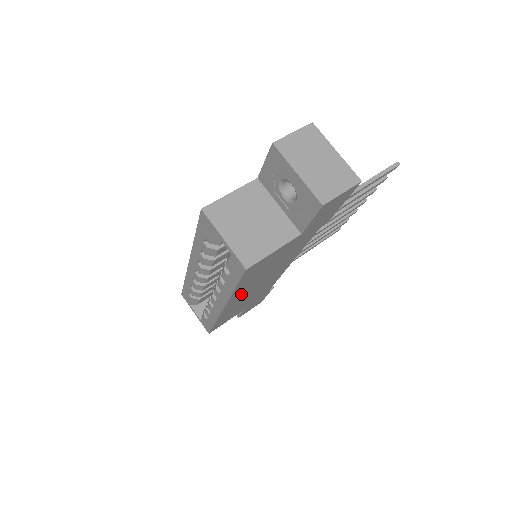
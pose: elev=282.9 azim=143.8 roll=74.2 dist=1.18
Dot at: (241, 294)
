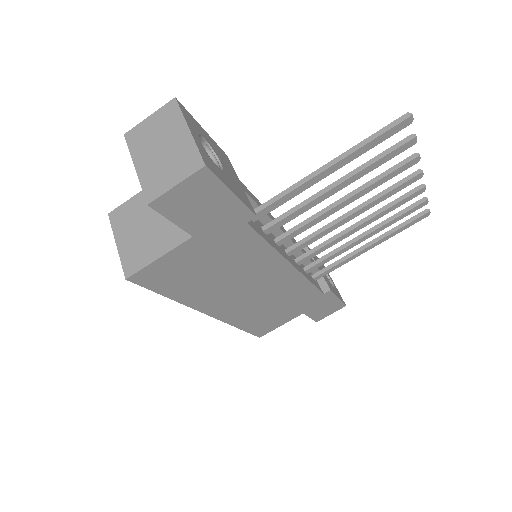
Dot at: (217, 301)
